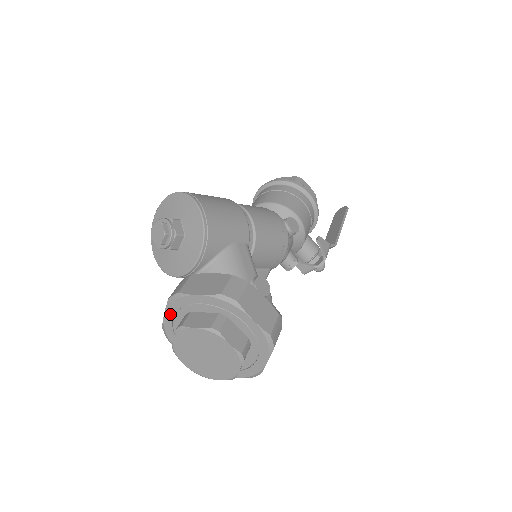
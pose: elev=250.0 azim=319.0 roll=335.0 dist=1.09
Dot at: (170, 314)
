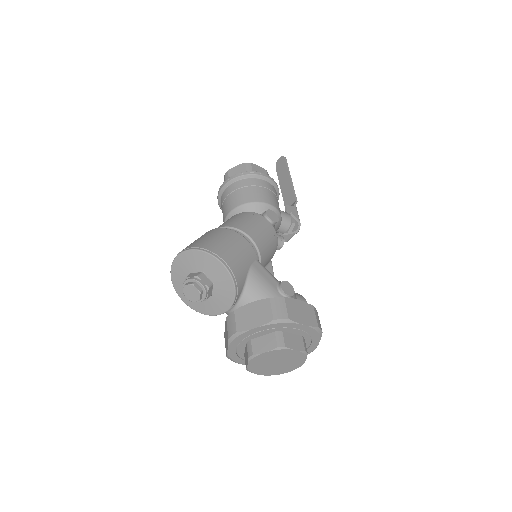
Dot at: (233, 347)
